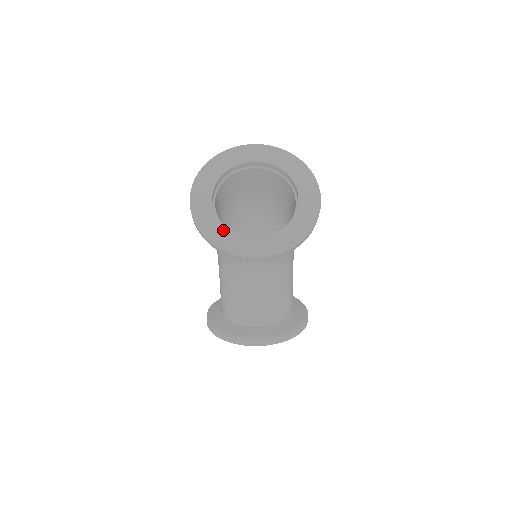
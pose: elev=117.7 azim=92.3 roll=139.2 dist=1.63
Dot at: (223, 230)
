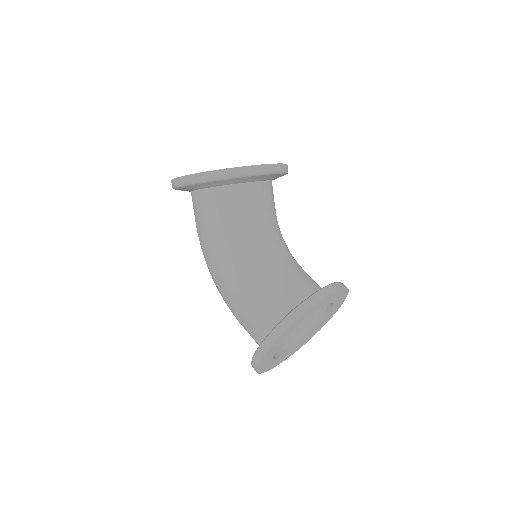
Dot at: occluded
